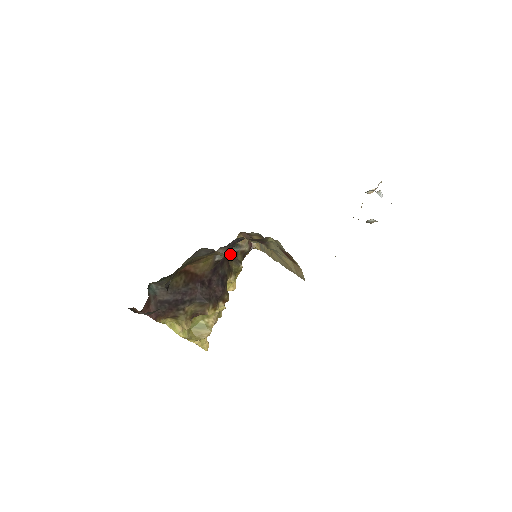
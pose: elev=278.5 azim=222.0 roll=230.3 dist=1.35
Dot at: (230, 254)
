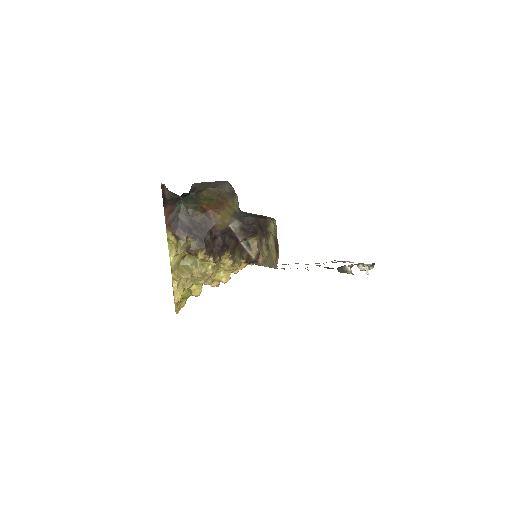
Dot at: (240, 246)
